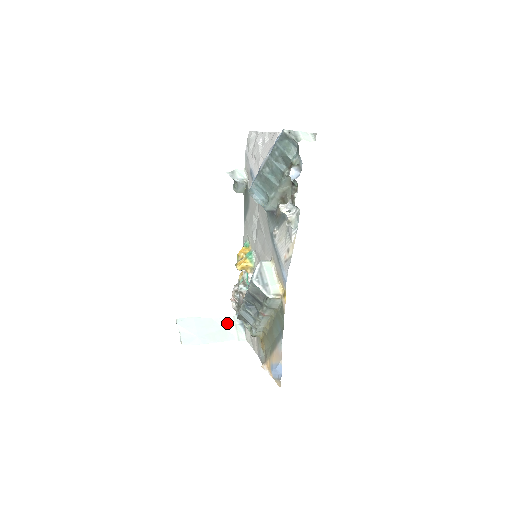
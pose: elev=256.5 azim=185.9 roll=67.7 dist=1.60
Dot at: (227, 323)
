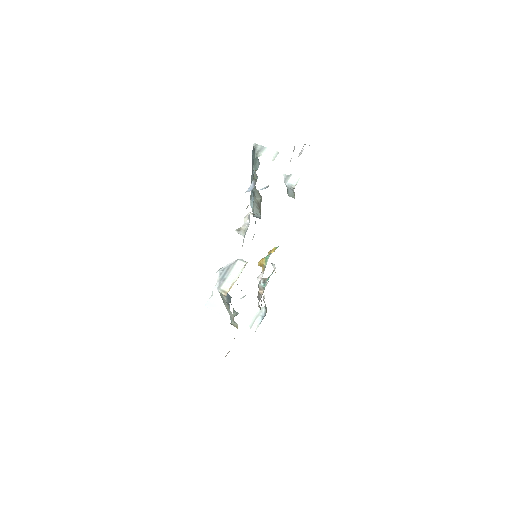
Dot at: (253, 309)
